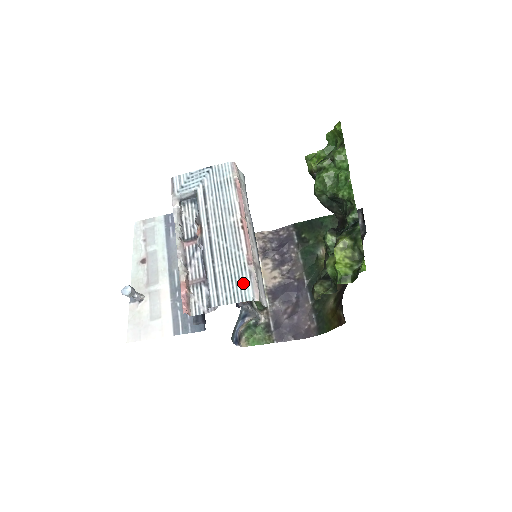
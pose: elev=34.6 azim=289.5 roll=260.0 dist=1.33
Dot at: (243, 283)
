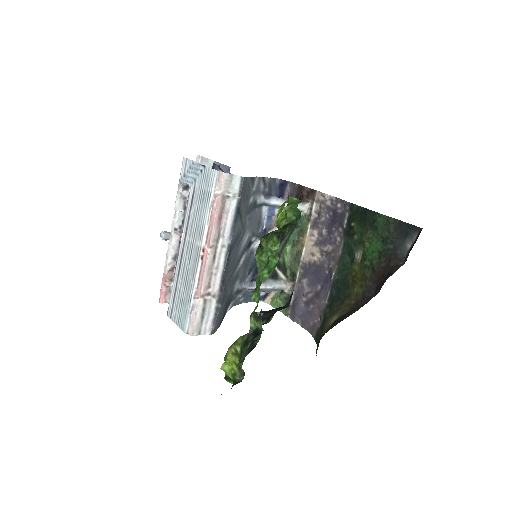
Dot at: (185, 313)
